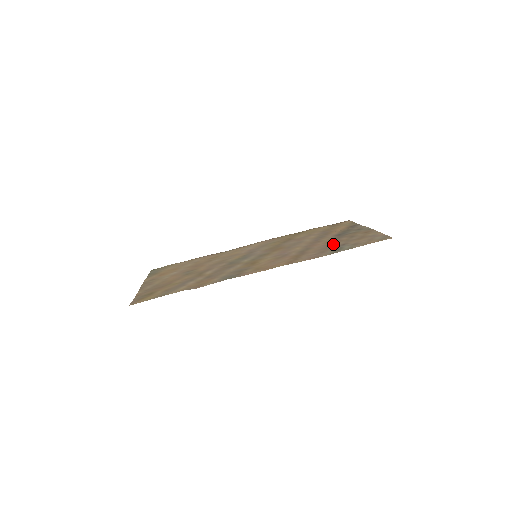
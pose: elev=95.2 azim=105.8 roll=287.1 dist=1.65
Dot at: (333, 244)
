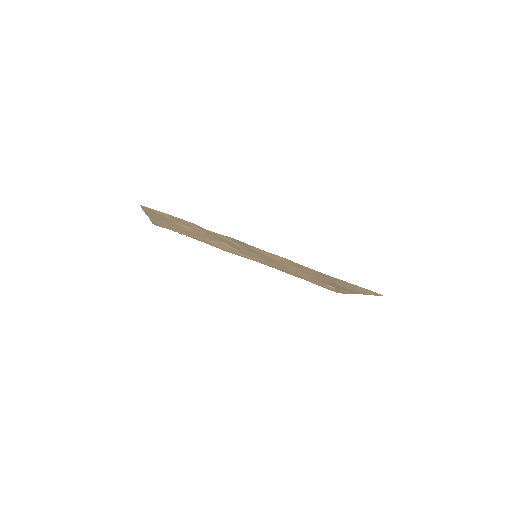
Dot at: (329, 279)
